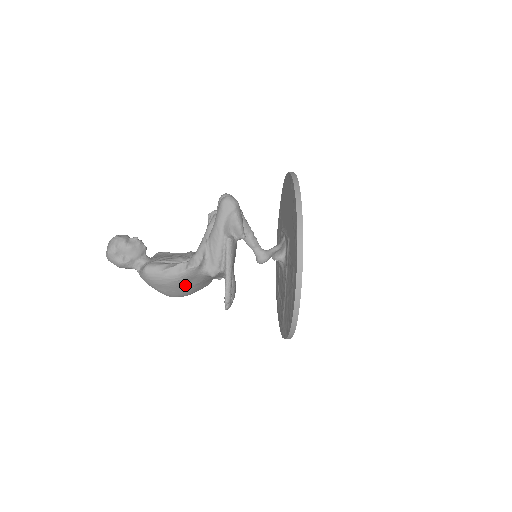
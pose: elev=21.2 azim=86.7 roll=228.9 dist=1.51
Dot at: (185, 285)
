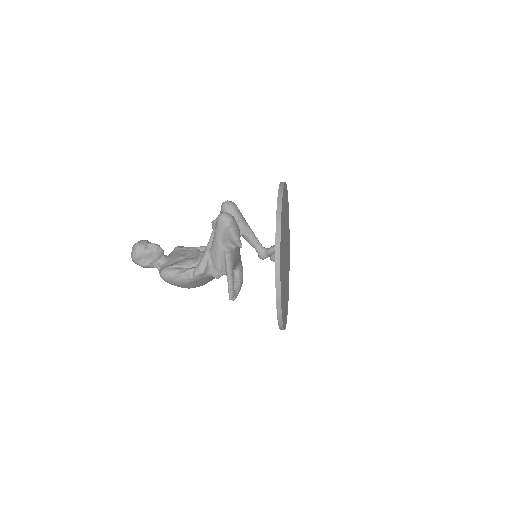
Dot at: (196, 283)
